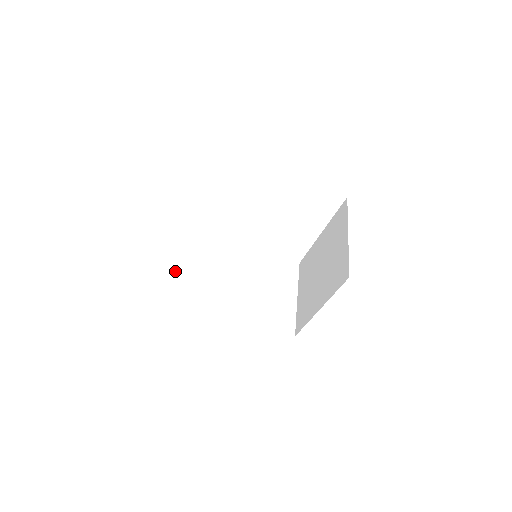
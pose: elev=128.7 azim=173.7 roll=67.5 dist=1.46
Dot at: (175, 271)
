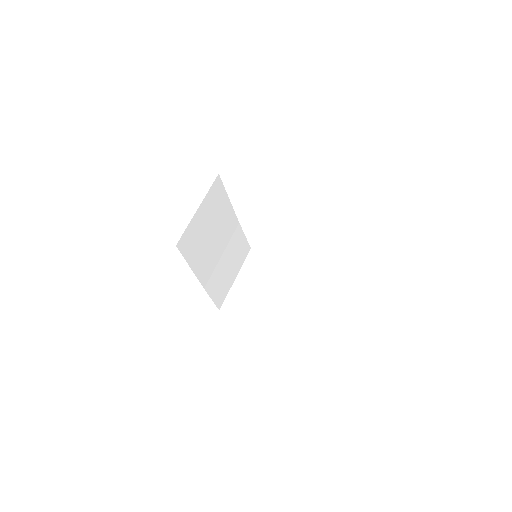
Dot at: (196, 219)
